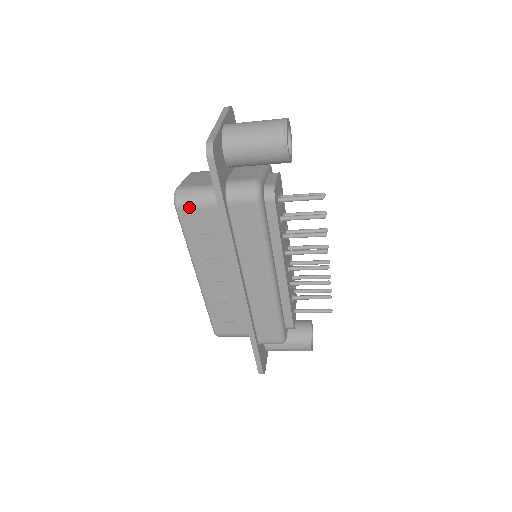
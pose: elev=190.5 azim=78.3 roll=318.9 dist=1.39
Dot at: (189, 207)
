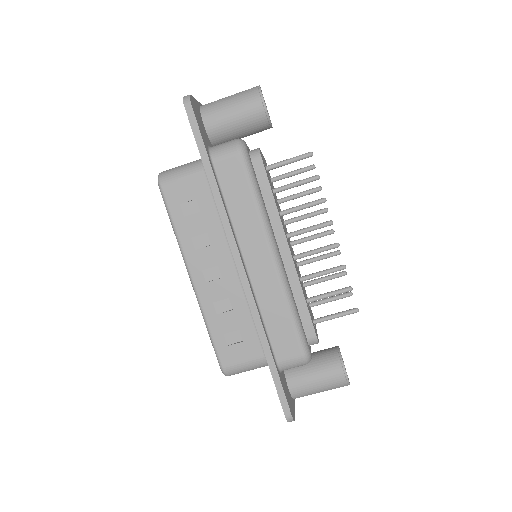
Dot at: (173, 182)
